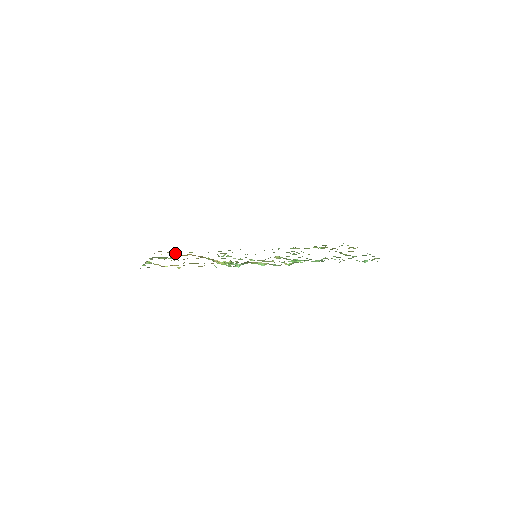
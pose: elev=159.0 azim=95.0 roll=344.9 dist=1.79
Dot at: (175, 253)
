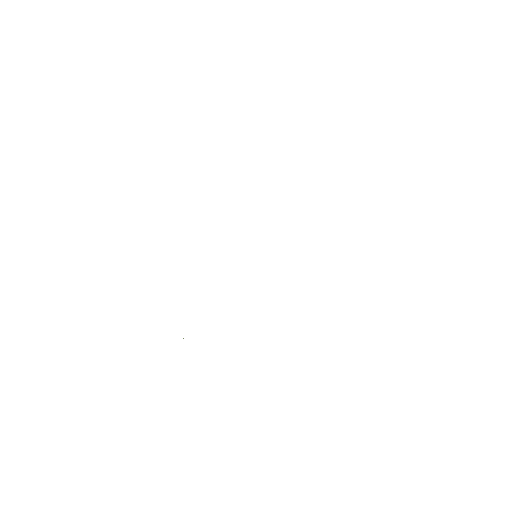
Dot at: occluded
